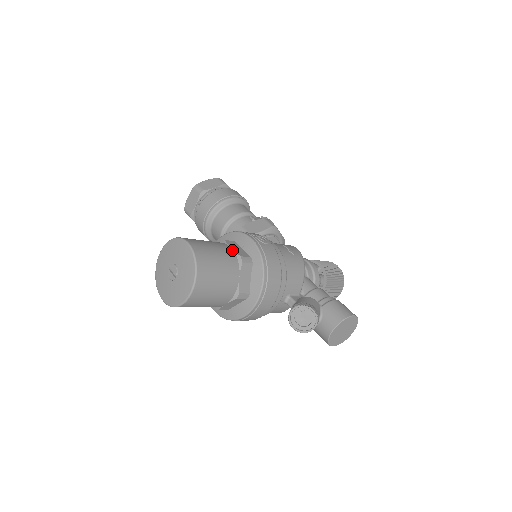
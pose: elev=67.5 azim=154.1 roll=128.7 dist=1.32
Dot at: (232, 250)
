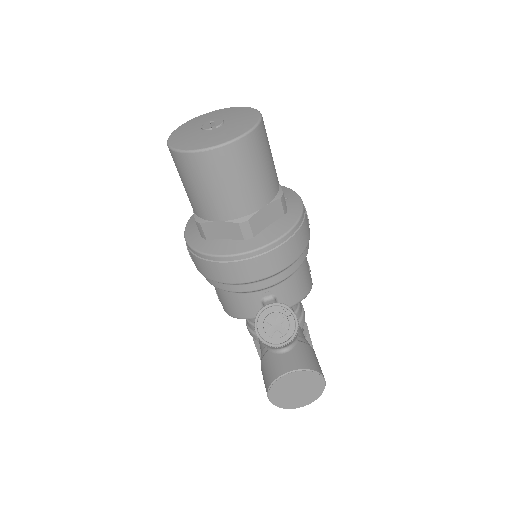
Dot at: occluded
